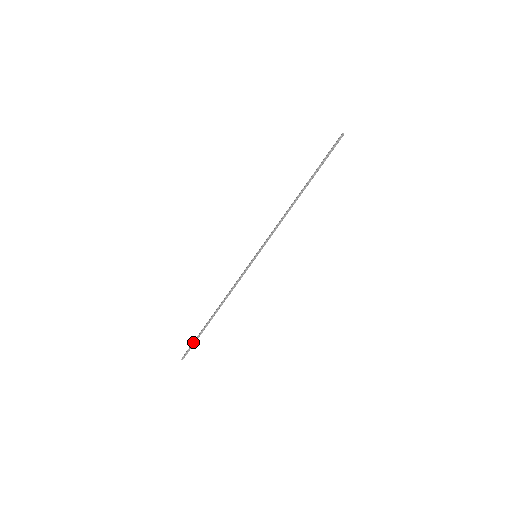
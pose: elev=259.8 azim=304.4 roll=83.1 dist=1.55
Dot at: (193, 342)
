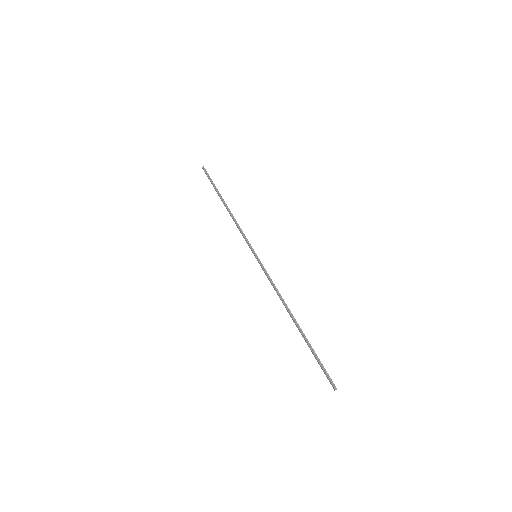
Dot at: (317, 361)
